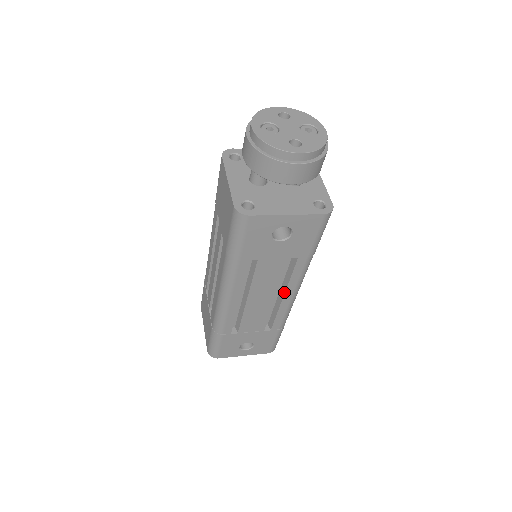
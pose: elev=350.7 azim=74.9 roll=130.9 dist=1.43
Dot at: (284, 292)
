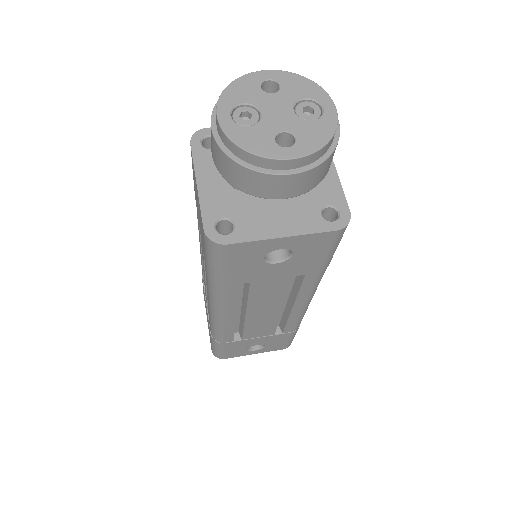
Dot at: (293, 303)
